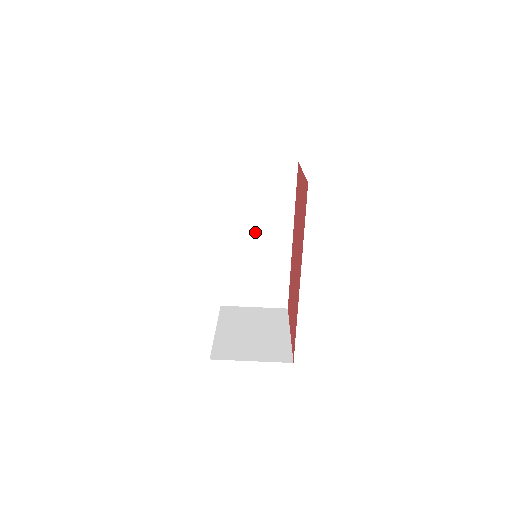
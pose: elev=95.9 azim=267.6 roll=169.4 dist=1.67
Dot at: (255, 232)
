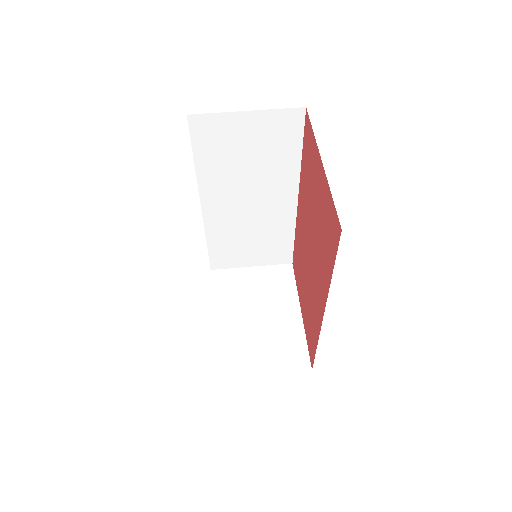
Dot at: (247, 197)
